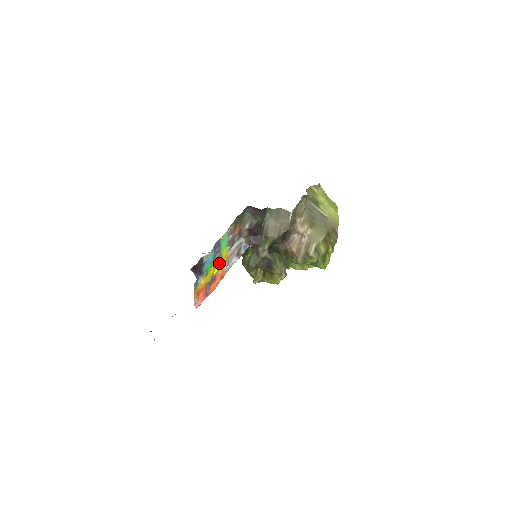
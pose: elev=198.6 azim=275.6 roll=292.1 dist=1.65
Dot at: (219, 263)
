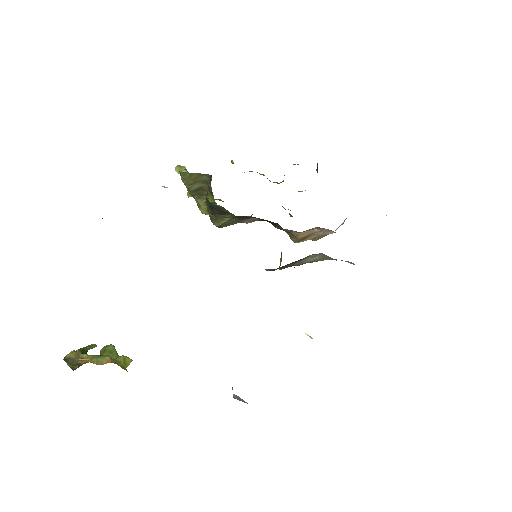
Dot at: occluded
